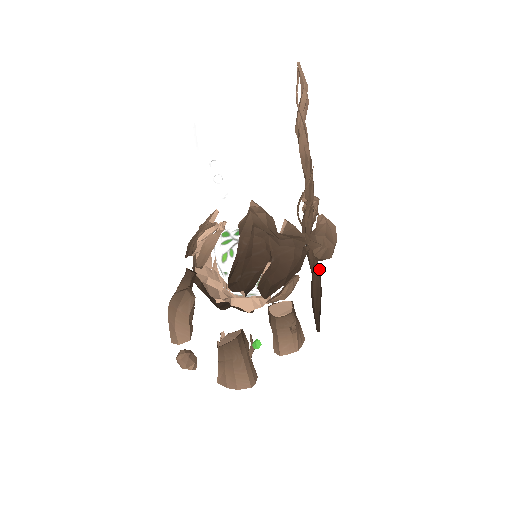
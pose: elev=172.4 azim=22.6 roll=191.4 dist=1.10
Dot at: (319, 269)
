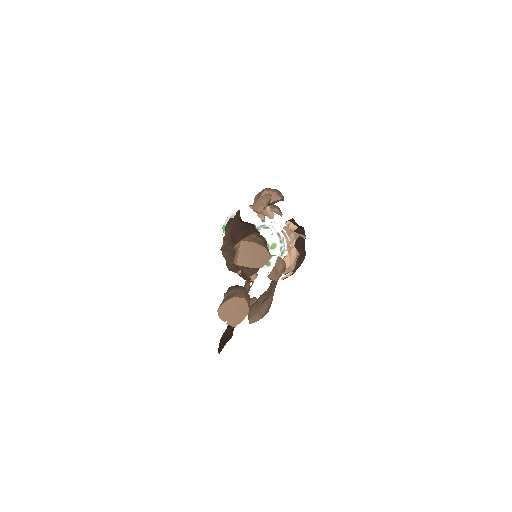
Dot at: occluded
